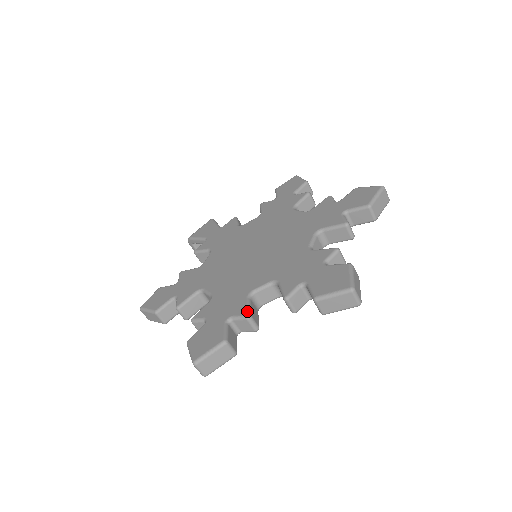
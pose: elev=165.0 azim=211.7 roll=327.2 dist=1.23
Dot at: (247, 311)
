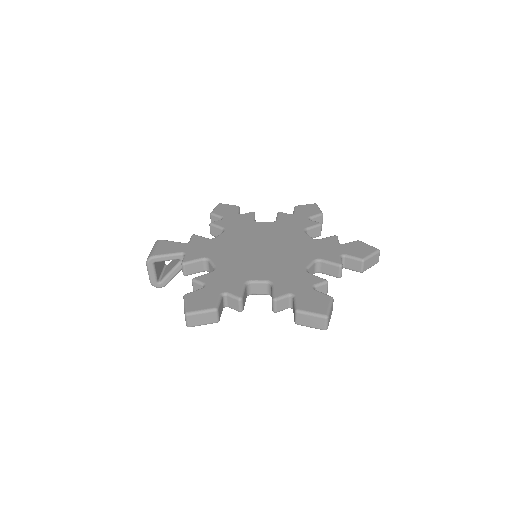
Dot at: occluded
